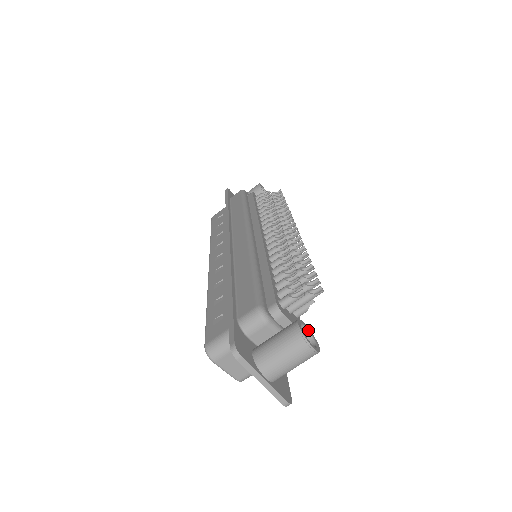
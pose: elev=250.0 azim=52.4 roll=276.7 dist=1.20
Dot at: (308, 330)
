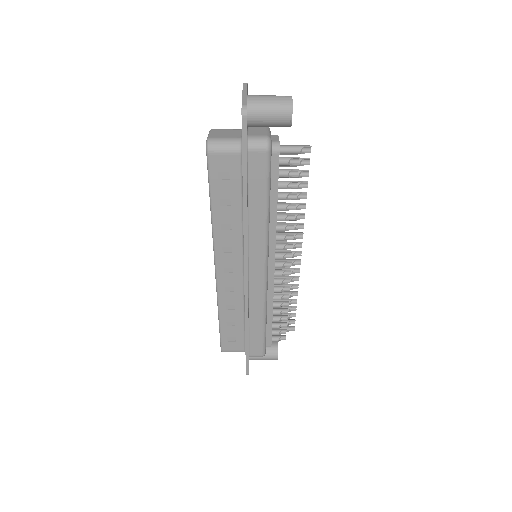
Dot at: occluded
